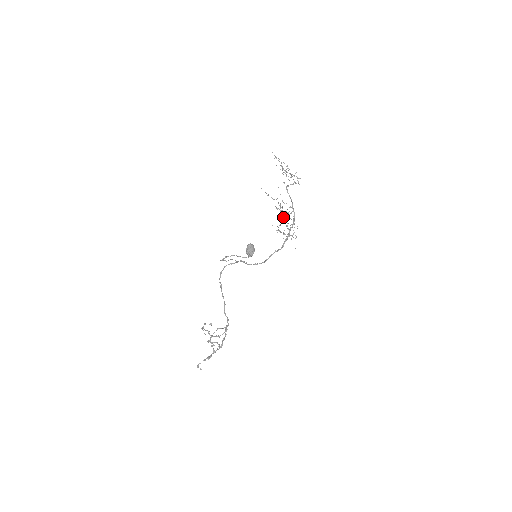
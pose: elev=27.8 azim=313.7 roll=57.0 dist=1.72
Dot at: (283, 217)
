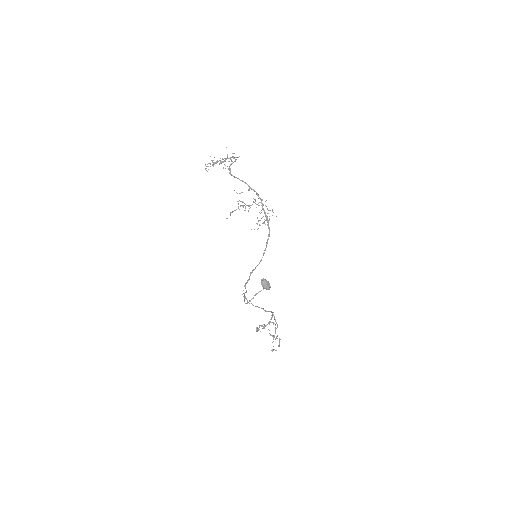
Dot at: (250, 205)
